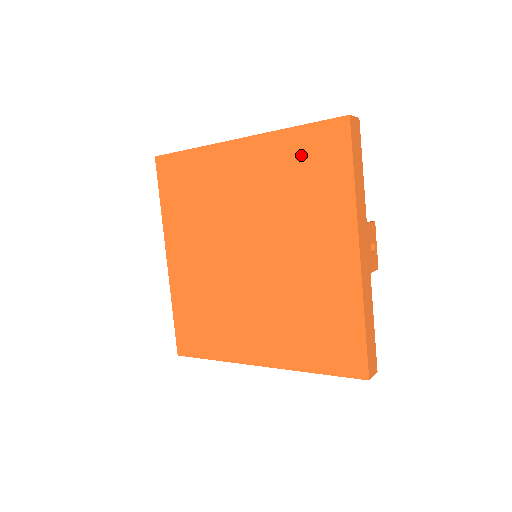
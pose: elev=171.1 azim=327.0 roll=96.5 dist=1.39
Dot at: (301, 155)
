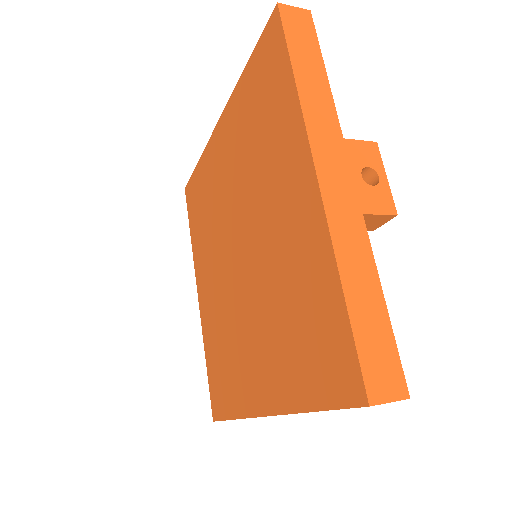
Dot at: (254, 92)
